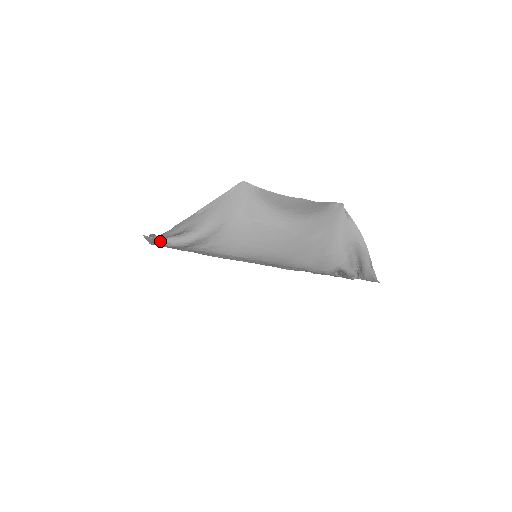
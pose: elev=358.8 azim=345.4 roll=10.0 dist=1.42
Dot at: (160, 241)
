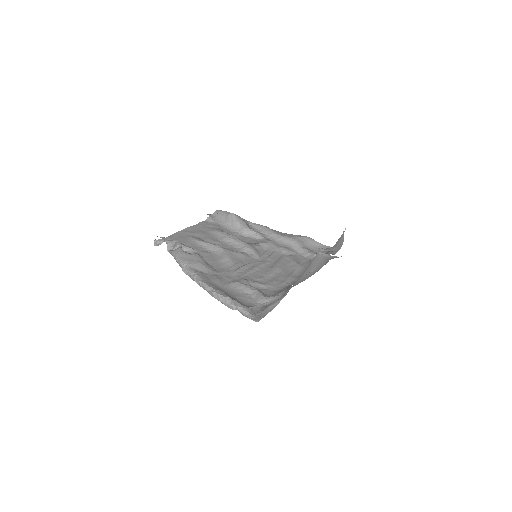
Dot at: occluded
